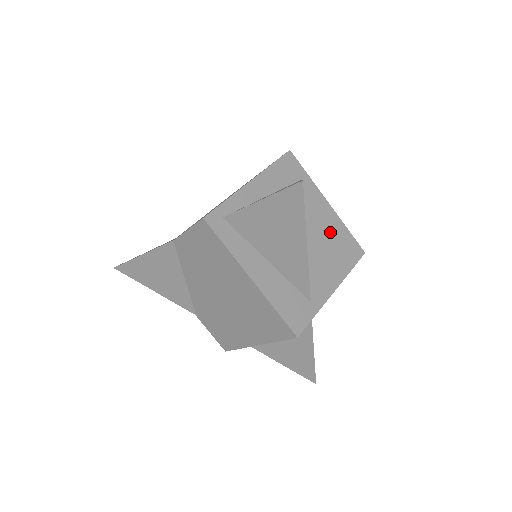
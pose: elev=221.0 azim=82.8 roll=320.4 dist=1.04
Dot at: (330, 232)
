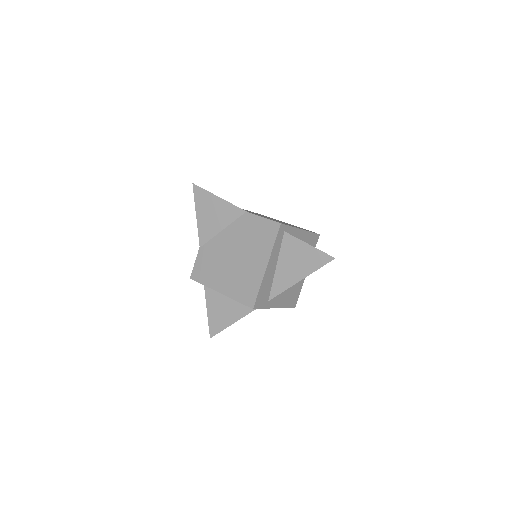
Dot at: (297, 283)
